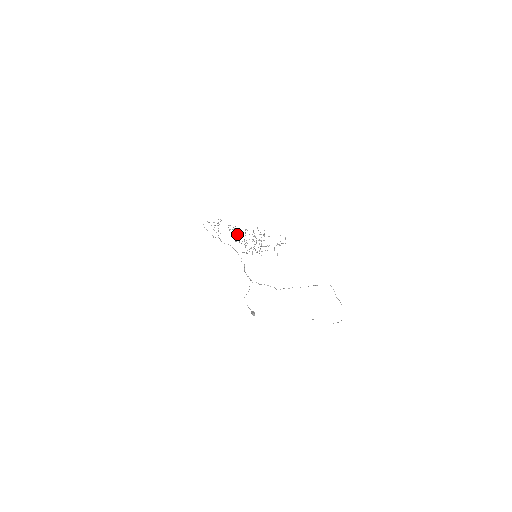
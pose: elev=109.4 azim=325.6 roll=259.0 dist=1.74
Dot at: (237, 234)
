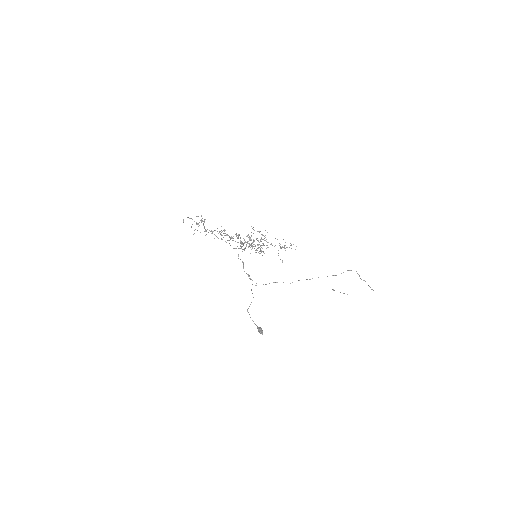
Dot at: (228, 235)
